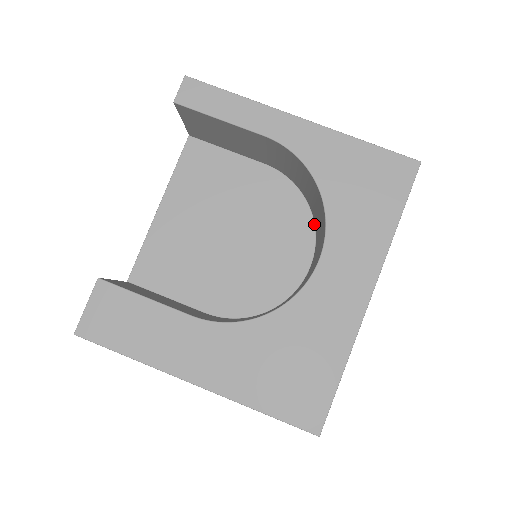
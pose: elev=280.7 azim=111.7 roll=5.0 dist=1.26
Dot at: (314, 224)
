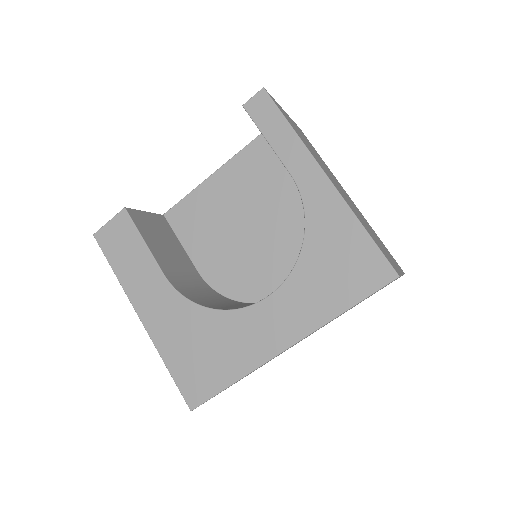
Dot at: occluded
